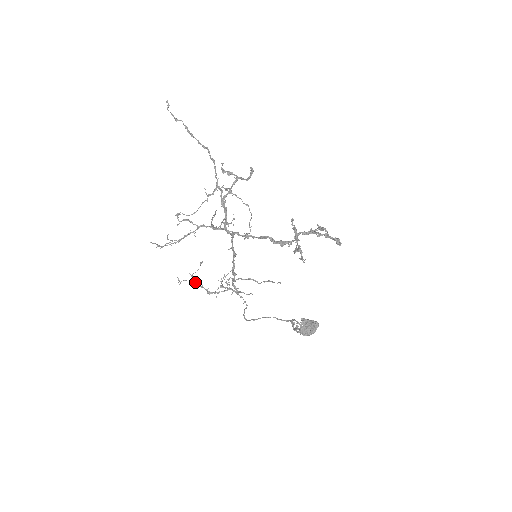
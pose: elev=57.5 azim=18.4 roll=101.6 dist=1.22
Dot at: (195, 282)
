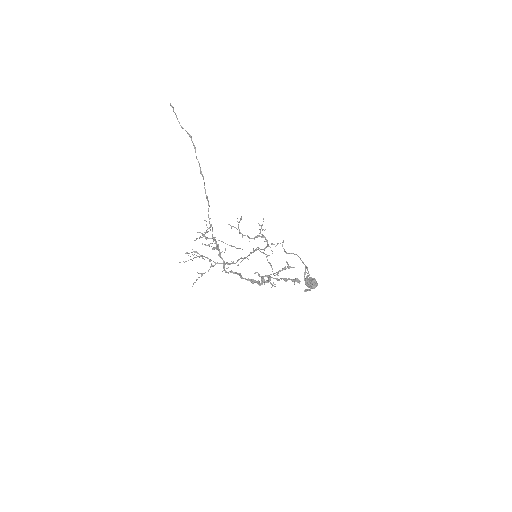
Dot at: (239, 232)
